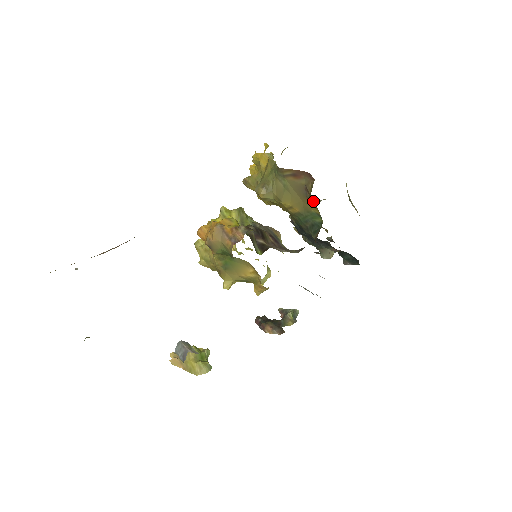
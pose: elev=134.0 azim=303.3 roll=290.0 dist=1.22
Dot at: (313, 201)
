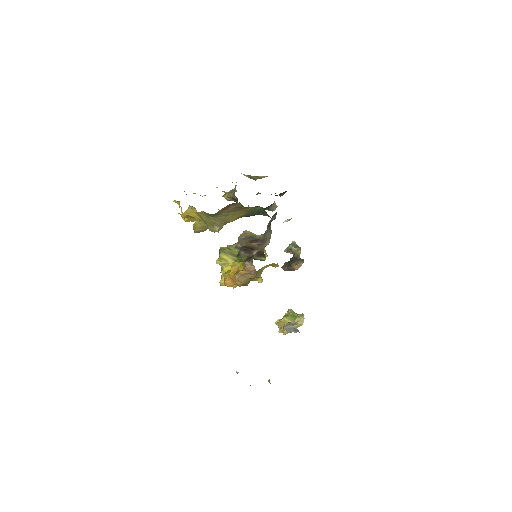
Dot at: (233, 194)
